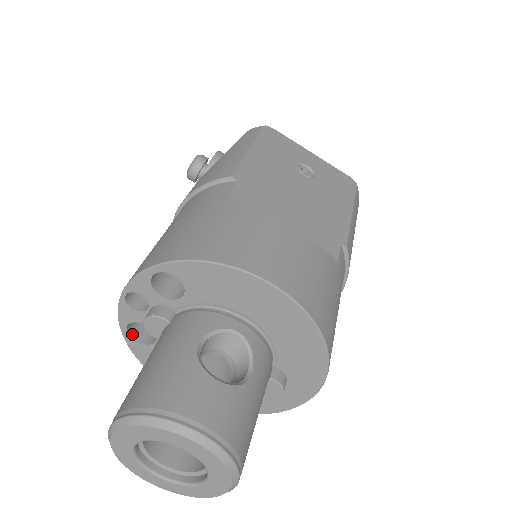
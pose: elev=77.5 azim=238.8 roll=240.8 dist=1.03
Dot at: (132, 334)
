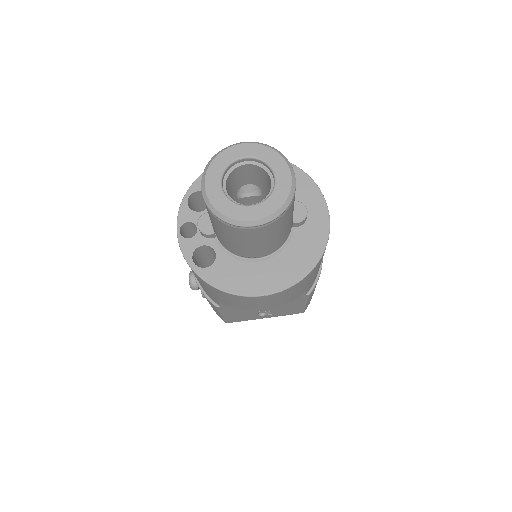
Dot at: (199, 268)
